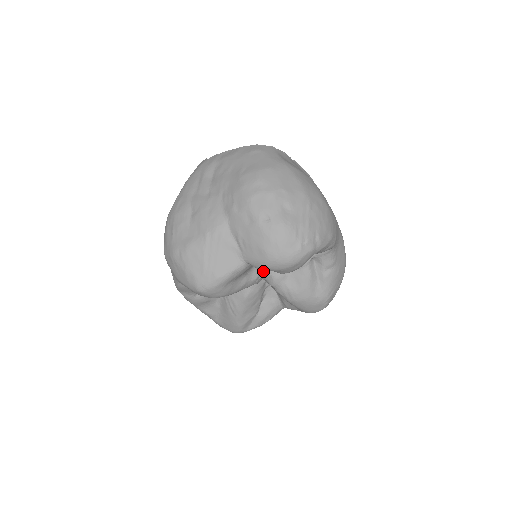
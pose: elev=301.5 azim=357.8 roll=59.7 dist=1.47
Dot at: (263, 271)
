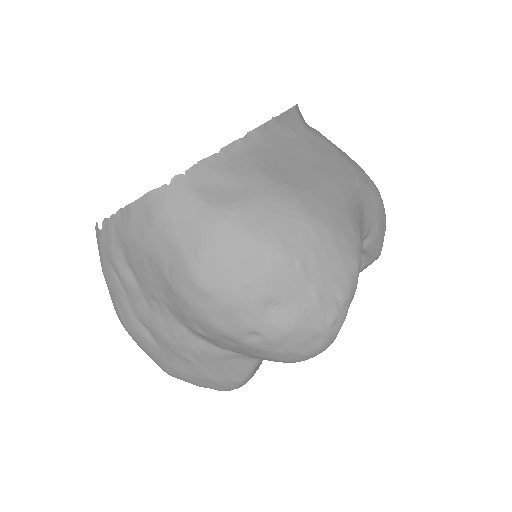
Dot at: occluded
